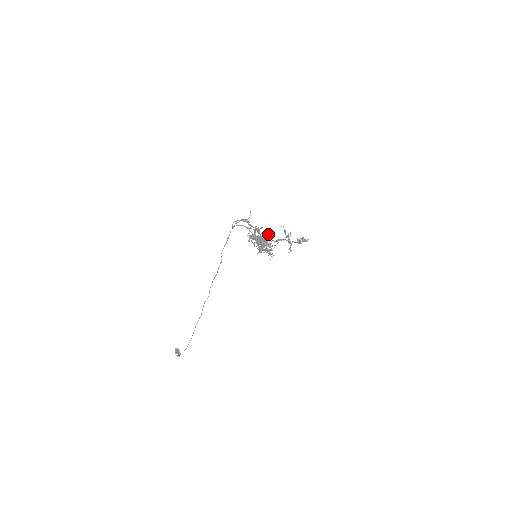
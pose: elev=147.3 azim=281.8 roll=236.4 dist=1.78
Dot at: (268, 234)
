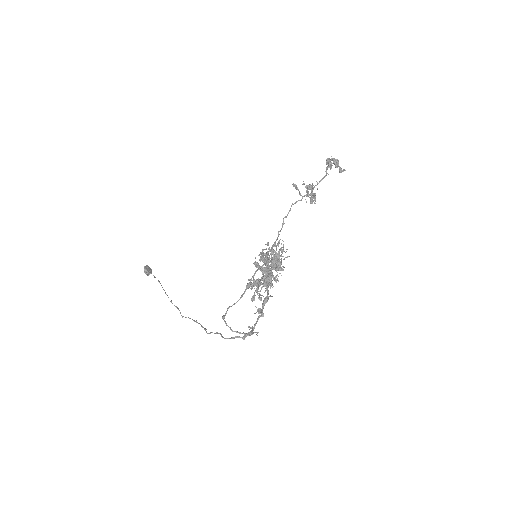
Dot at: (279, 249)
